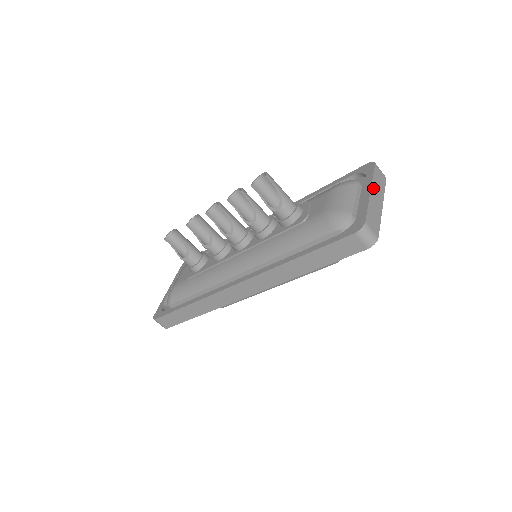
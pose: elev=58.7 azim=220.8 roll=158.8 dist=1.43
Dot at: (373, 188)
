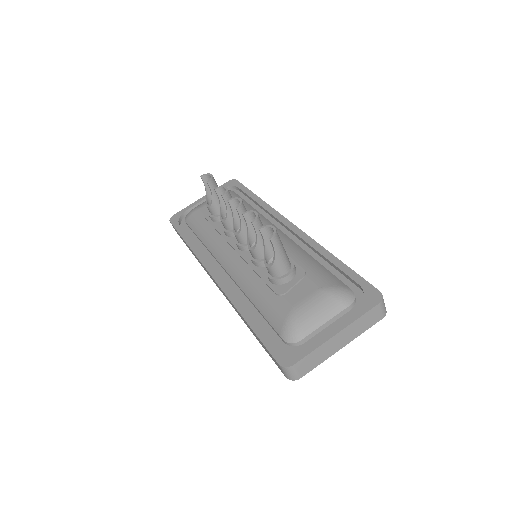
Dot at: (345, 330)
